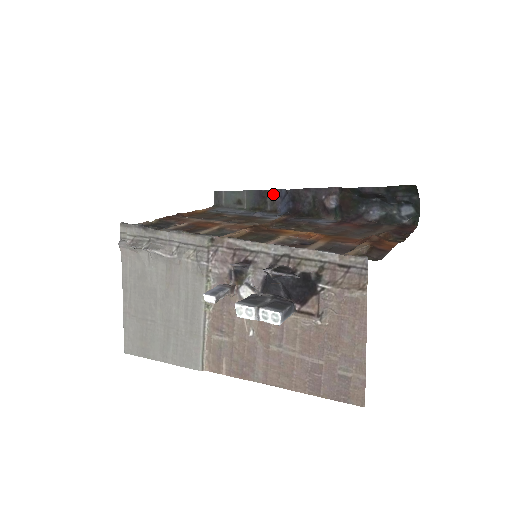
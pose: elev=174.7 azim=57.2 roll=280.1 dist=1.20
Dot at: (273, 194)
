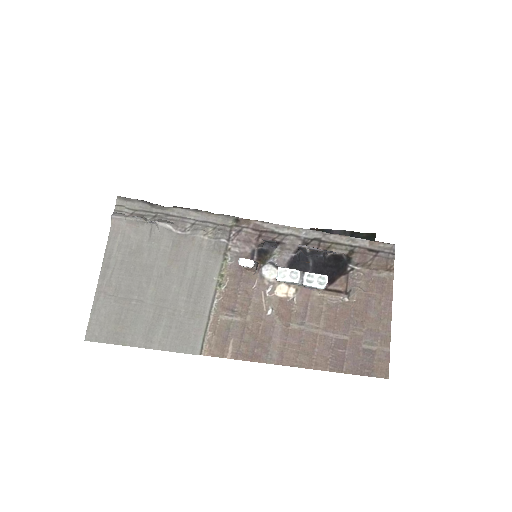
Dot at: occluded
